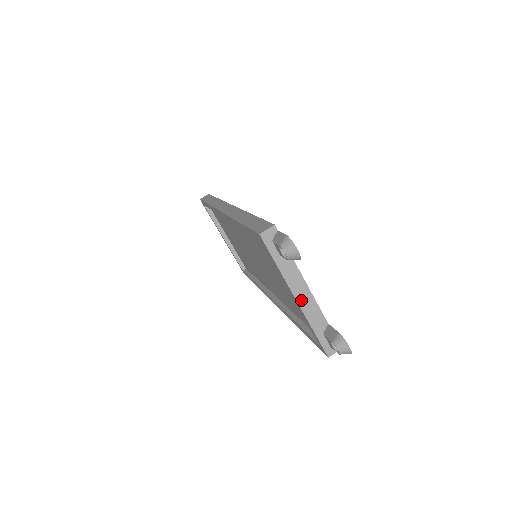
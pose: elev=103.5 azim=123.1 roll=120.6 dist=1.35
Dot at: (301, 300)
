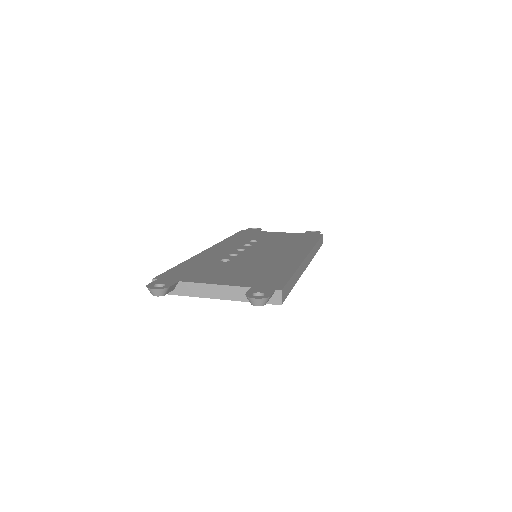
Dot at: (218, 295)
